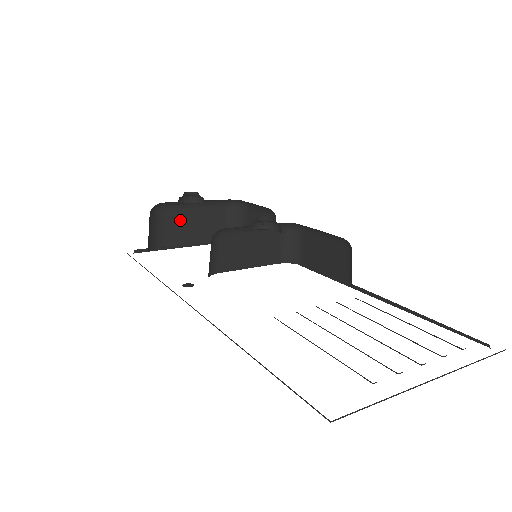
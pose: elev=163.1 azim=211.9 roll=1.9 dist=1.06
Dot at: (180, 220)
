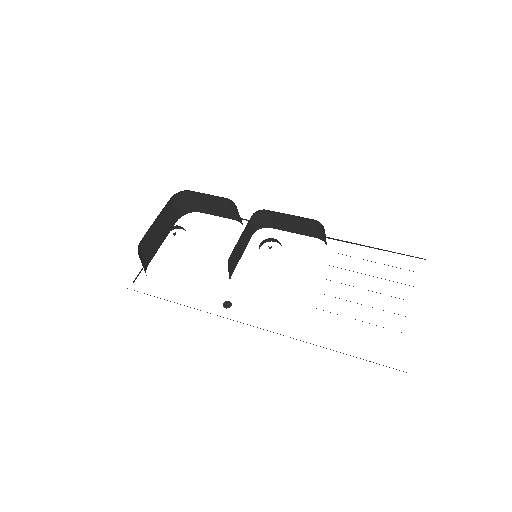
Dot at: (151, 238)
